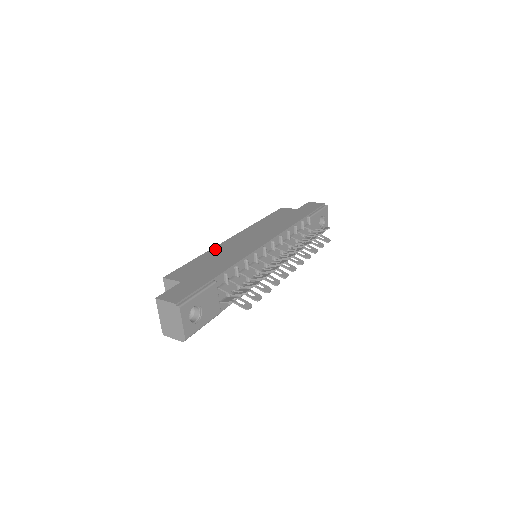
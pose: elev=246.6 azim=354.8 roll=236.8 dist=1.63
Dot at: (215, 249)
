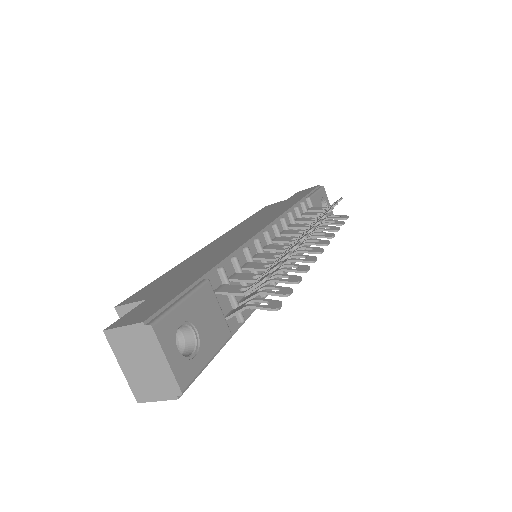
Dot at: (192, 257)
